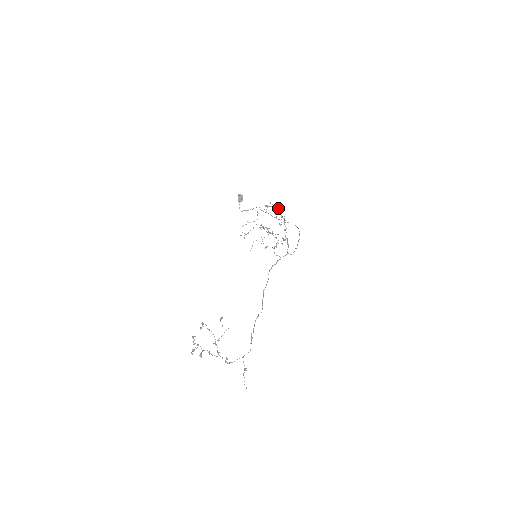
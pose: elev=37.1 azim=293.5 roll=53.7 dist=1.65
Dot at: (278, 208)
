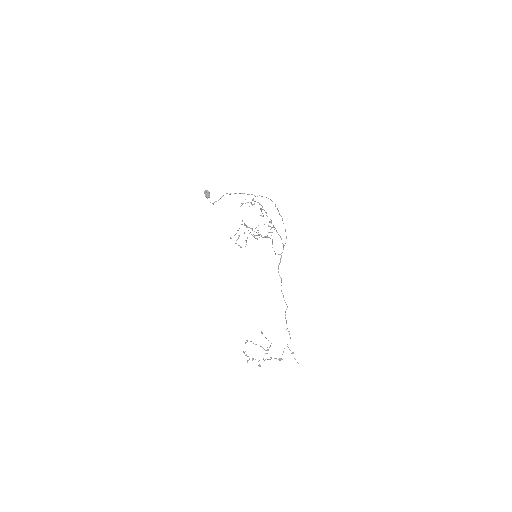
Dot at: (253, 200)
